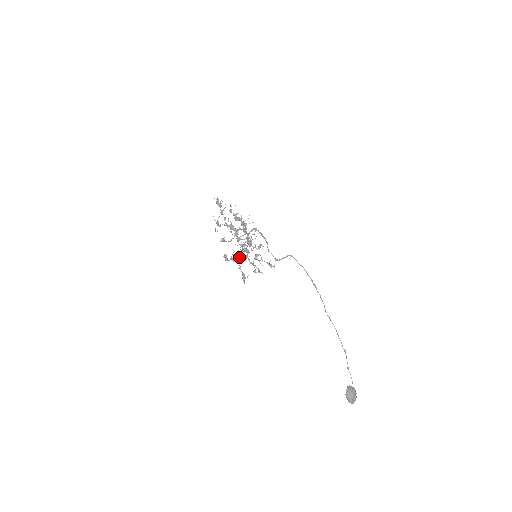
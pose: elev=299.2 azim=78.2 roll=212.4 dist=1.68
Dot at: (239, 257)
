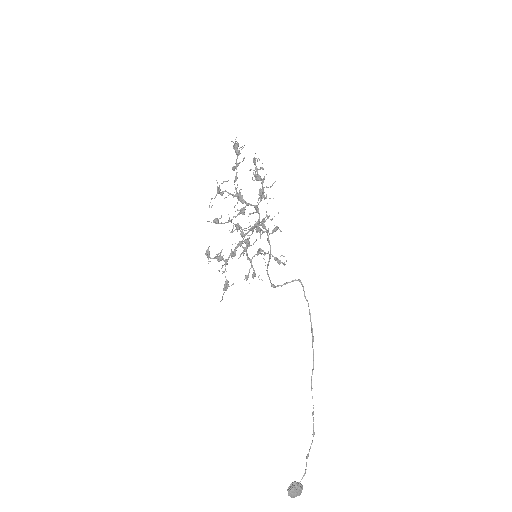
Dot at: (230, 254)
